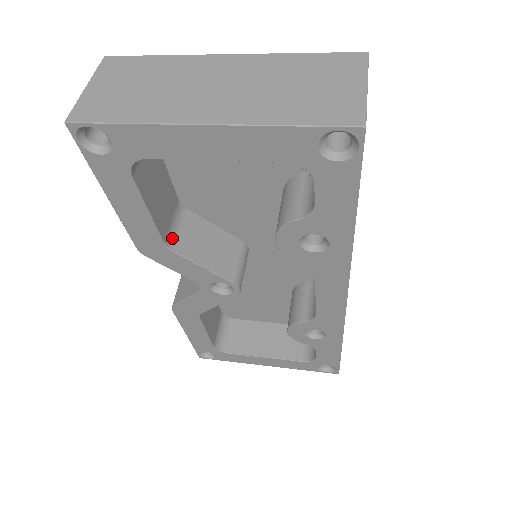
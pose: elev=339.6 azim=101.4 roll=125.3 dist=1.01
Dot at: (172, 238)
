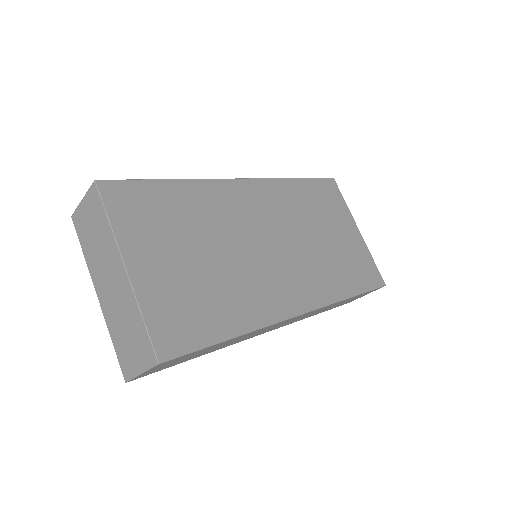
Dot at: occluded
